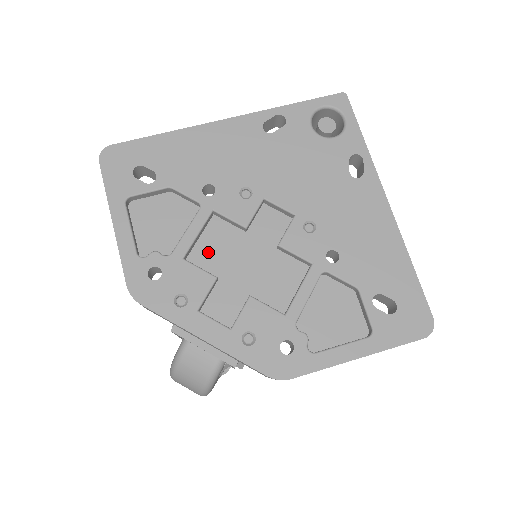
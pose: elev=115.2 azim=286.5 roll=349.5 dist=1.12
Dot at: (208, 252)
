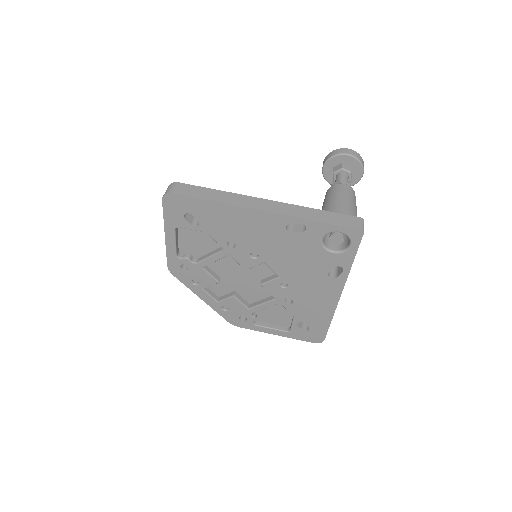
Dot at: (220, 265)
